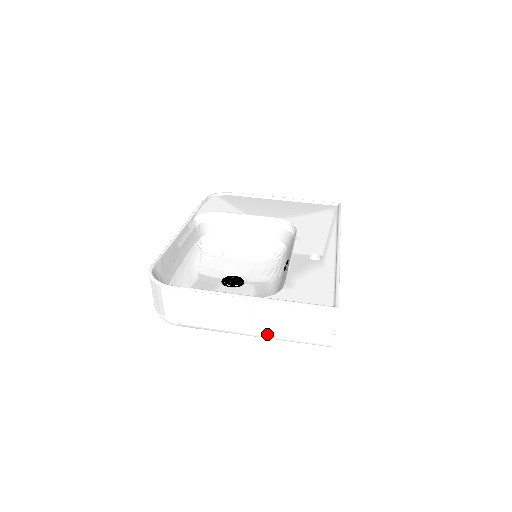
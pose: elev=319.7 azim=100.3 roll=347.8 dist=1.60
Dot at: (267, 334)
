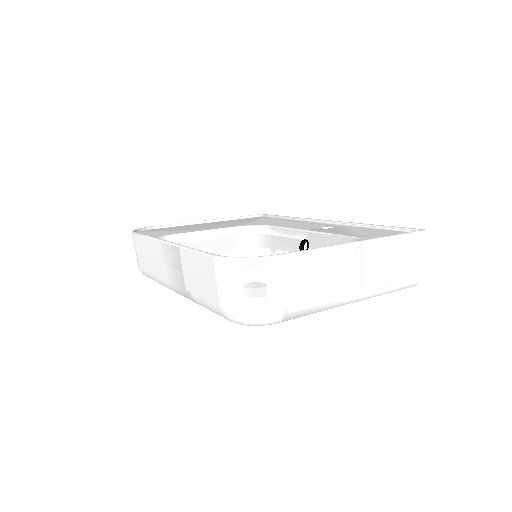
Dot at: (373, 288)
